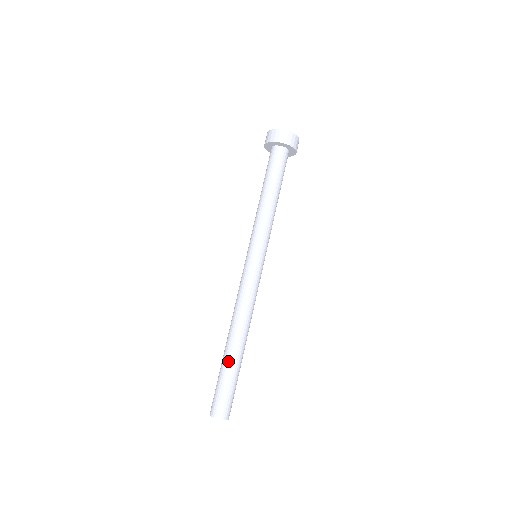
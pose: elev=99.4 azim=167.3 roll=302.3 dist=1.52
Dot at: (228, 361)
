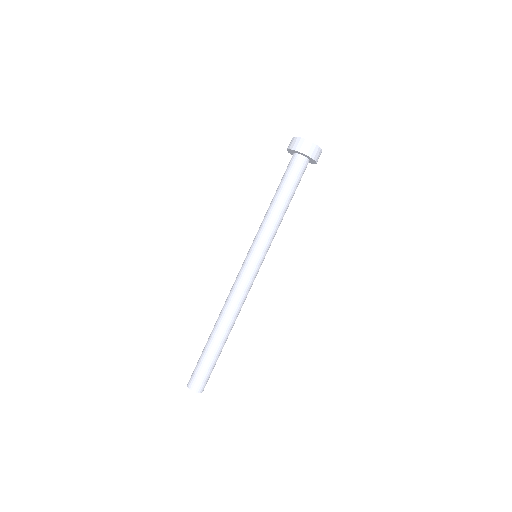
Dot at: (209, 344)
